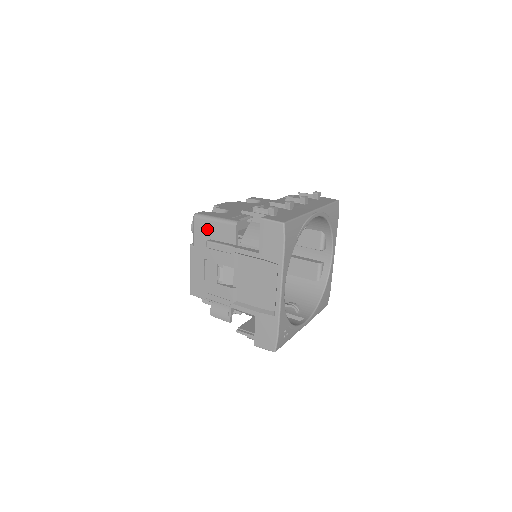
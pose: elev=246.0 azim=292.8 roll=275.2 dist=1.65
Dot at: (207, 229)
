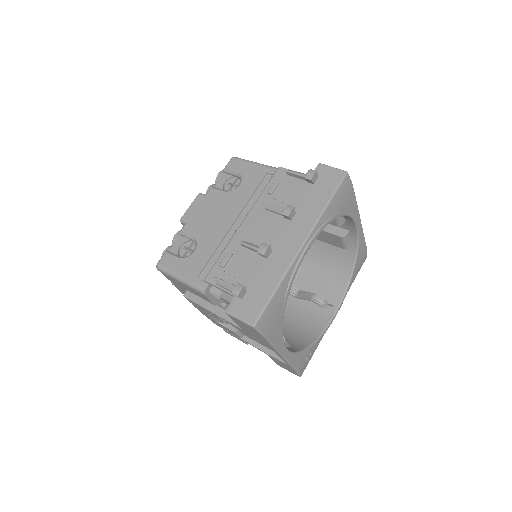
Dot at: (178, 283)
